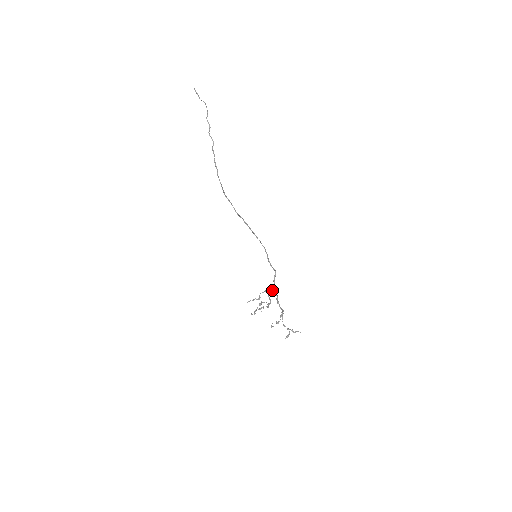
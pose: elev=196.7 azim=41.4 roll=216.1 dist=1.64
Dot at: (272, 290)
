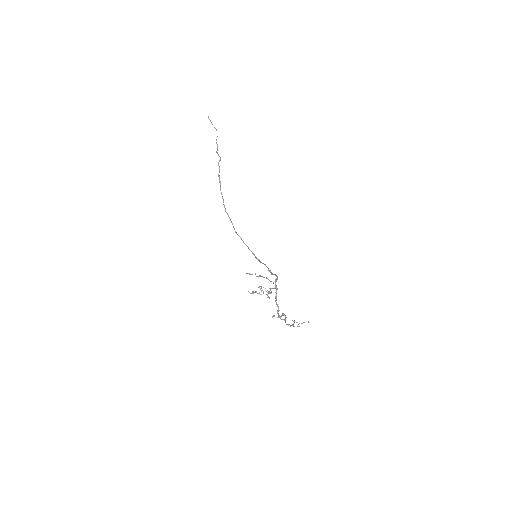
Dot at: (273, 288)
